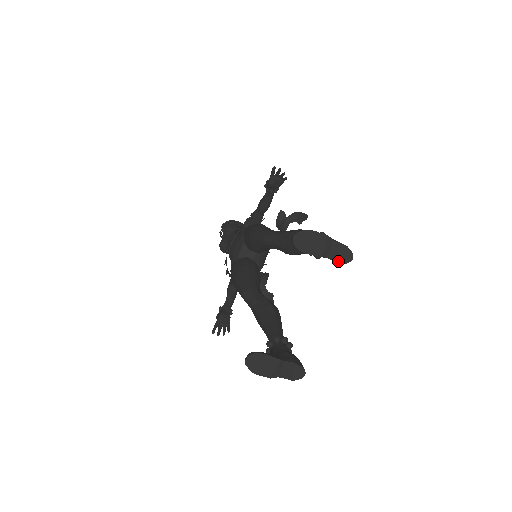
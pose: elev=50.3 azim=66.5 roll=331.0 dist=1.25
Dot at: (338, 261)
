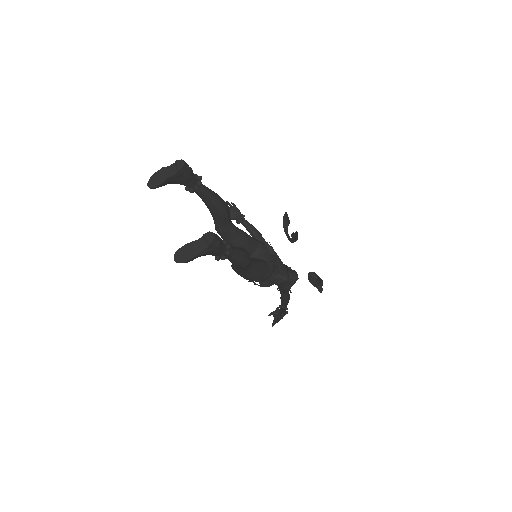
Dot at: (178, 170)
